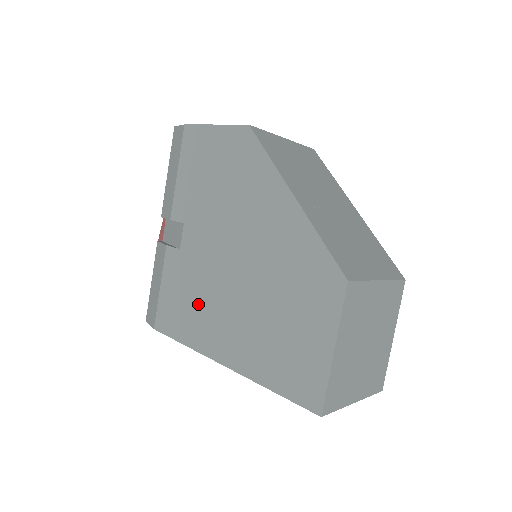
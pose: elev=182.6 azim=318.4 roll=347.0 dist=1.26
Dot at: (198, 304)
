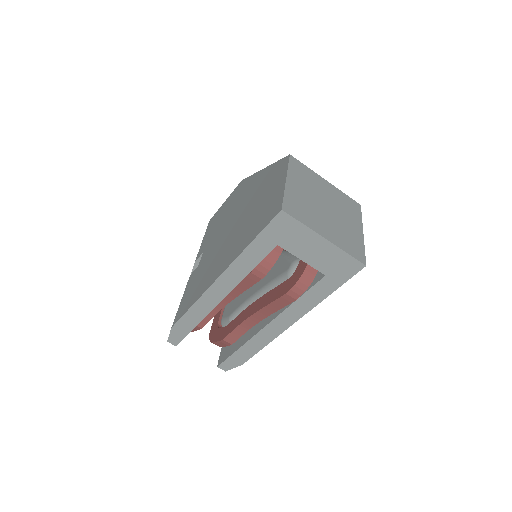
Dot at: (206, 272)
